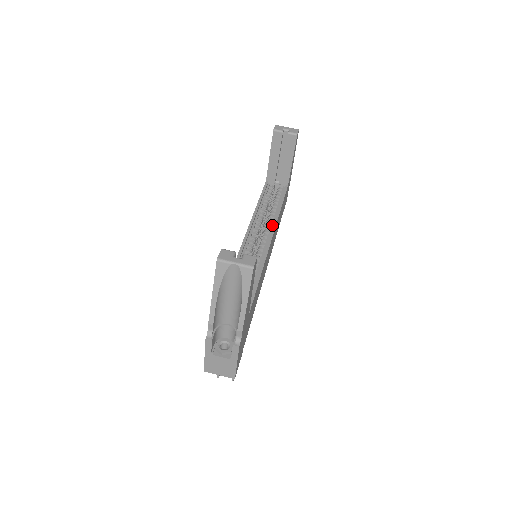
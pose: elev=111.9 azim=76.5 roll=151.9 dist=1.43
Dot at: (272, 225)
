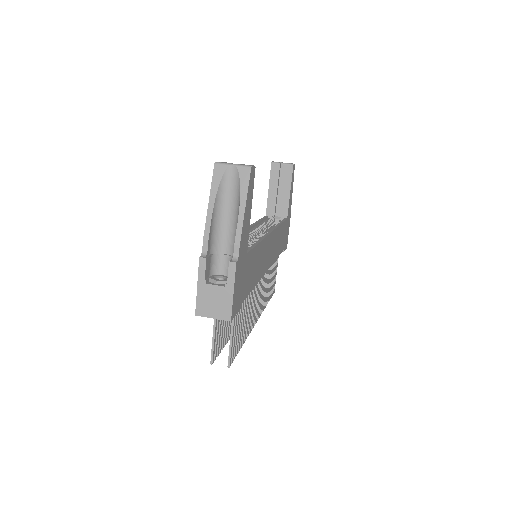
Dot at: occluded
